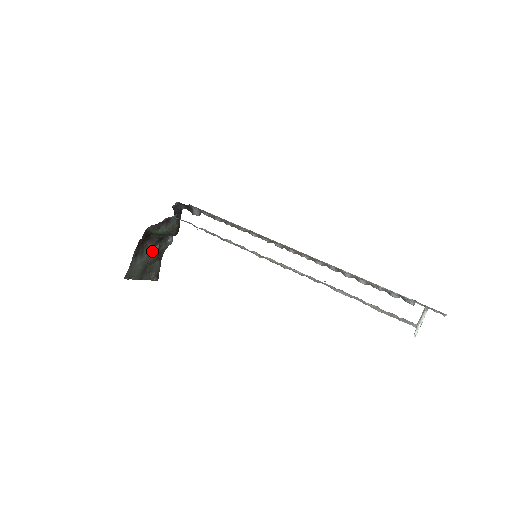
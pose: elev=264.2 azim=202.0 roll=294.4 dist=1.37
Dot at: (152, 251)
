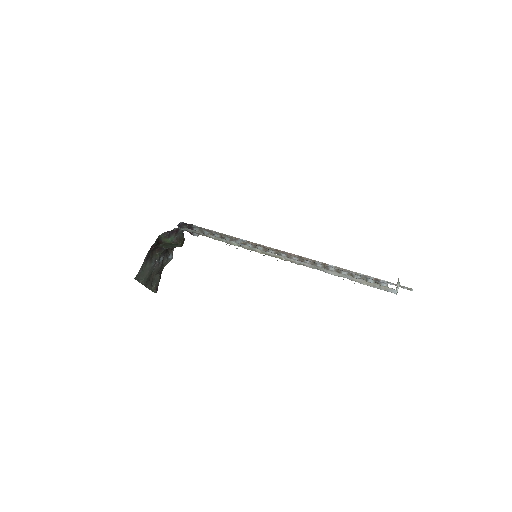
Dot at: (158, 260)
